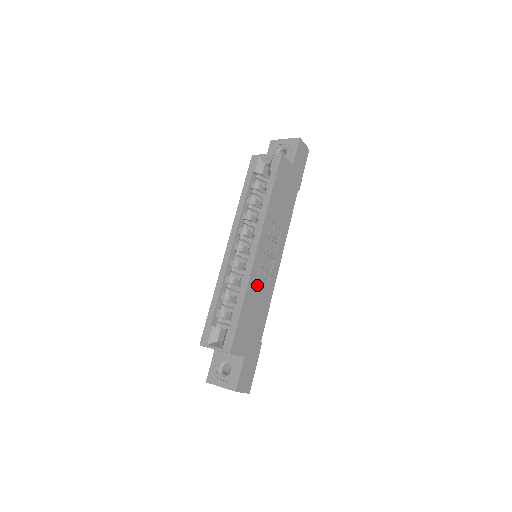
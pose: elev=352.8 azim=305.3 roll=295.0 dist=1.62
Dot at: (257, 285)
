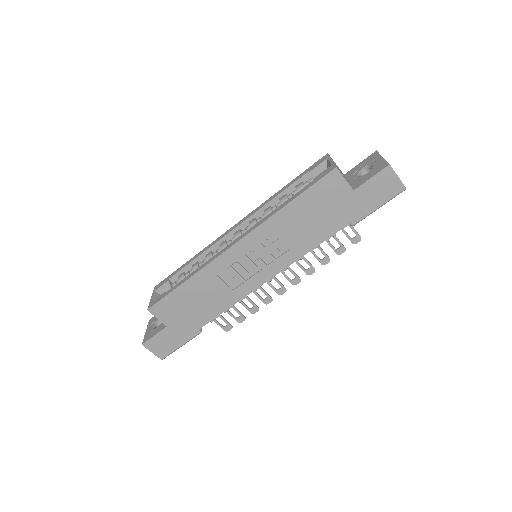
Dot at: (217, 278)
